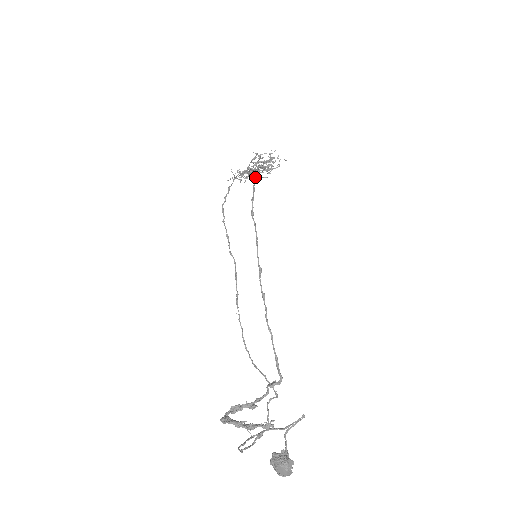
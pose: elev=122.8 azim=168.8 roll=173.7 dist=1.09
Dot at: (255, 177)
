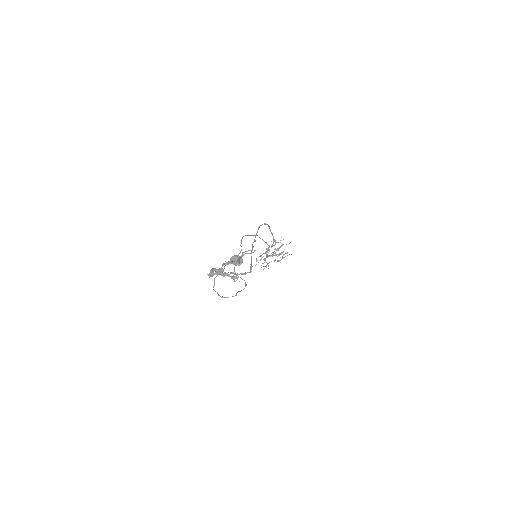
Dot at: occluded
